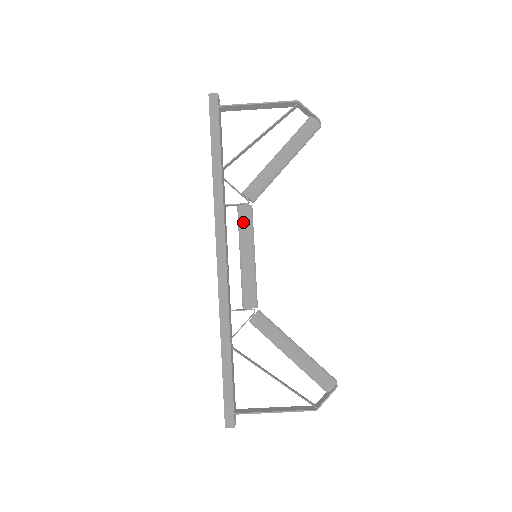
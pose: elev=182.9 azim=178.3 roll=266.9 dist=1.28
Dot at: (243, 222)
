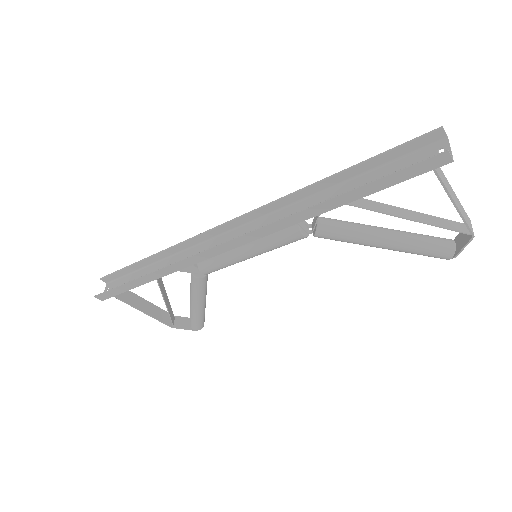
Dot at: (282, 241)
